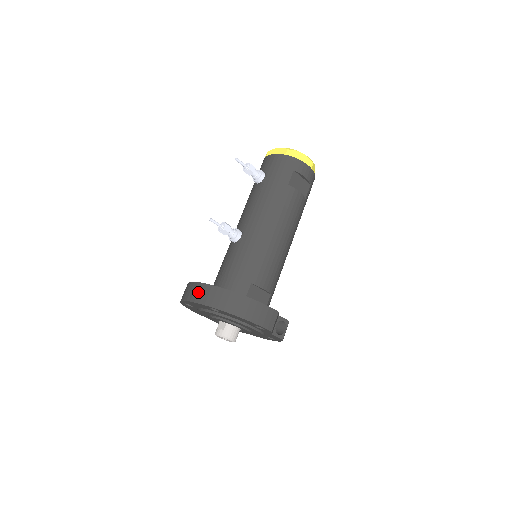
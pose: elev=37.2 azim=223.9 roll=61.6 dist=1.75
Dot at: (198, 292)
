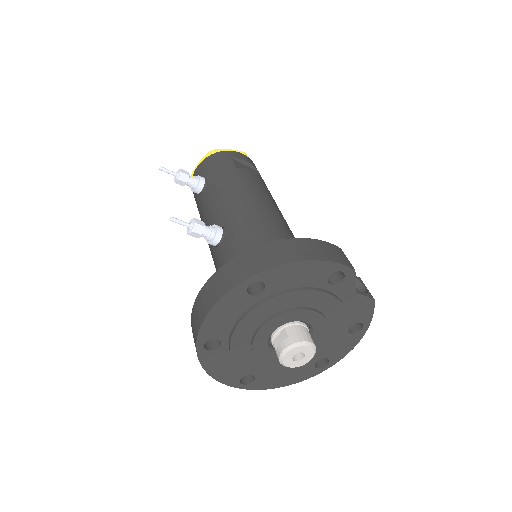
Dot at: (214, 287)
